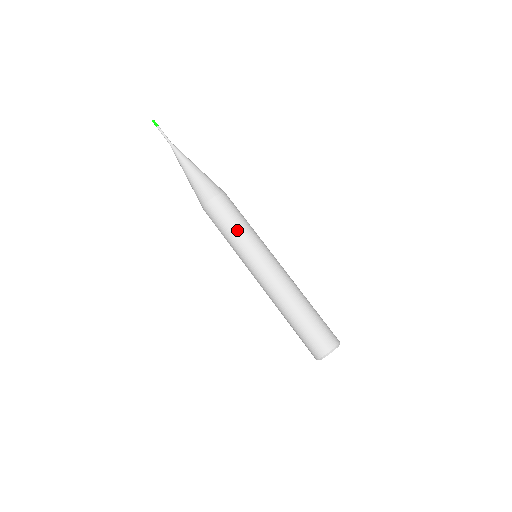
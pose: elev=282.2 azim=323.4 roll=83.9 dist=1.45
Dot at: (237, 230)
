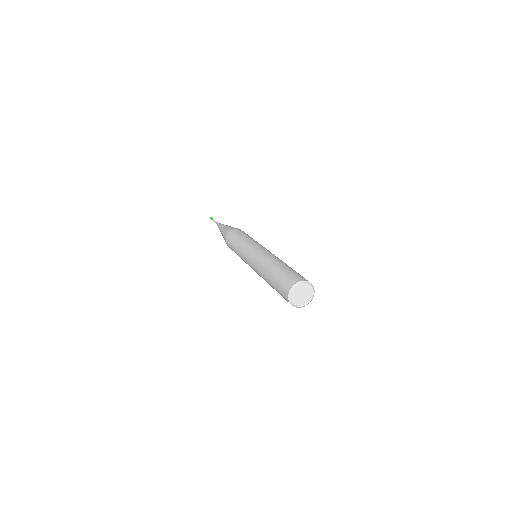
Dot at: (243, 239)
